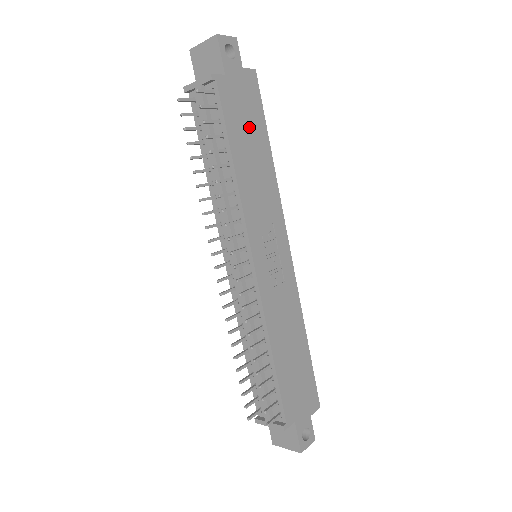
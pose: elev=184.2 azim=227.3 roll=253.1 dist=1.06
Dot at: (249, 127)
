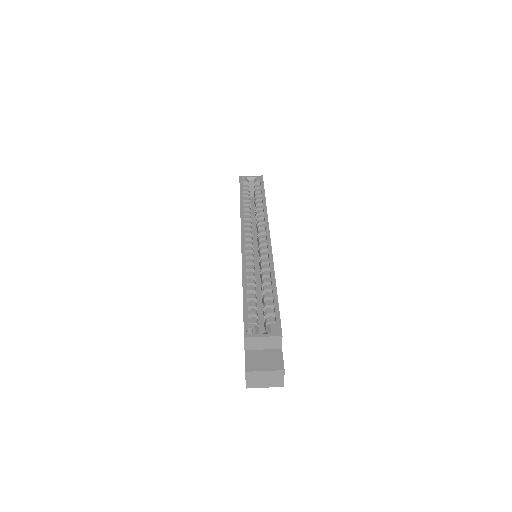
Dot at: occluded
